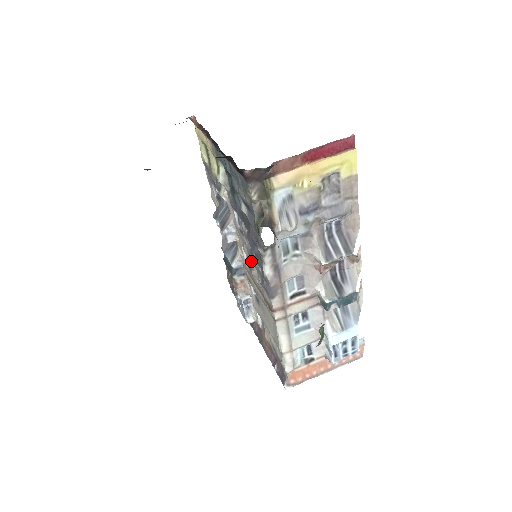
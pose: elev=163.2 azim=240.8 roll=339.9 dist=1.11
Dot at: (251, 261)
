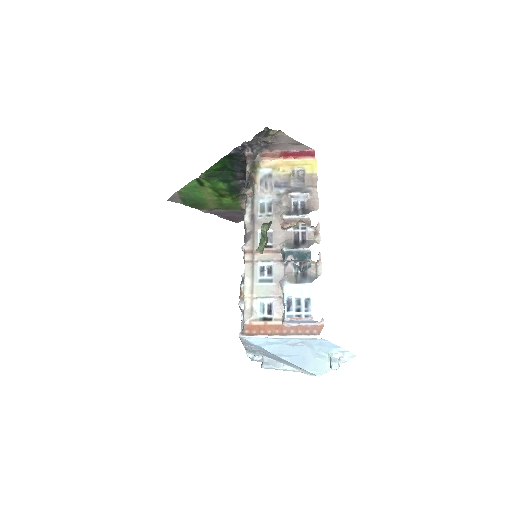
Dot at: occluded
